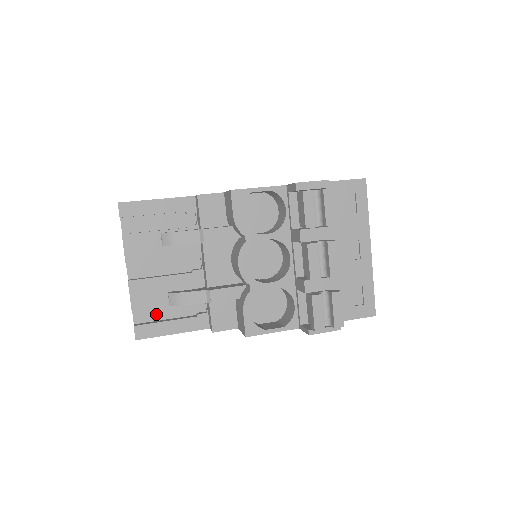
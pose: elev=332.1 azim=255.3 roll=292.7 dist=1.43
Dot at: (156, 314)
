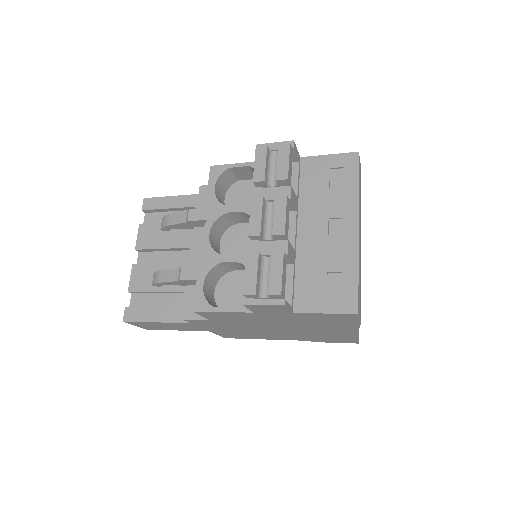
Dot at: (150, 302)
